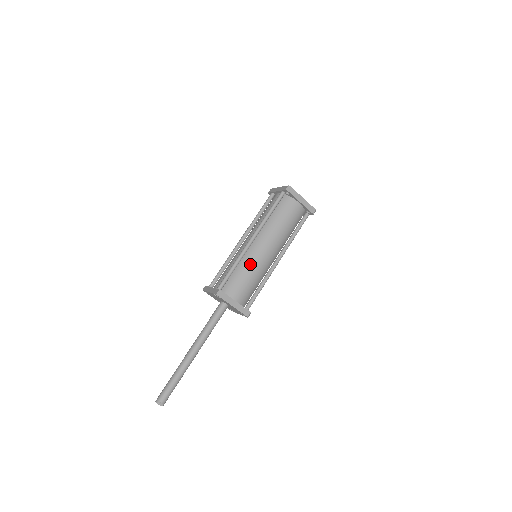
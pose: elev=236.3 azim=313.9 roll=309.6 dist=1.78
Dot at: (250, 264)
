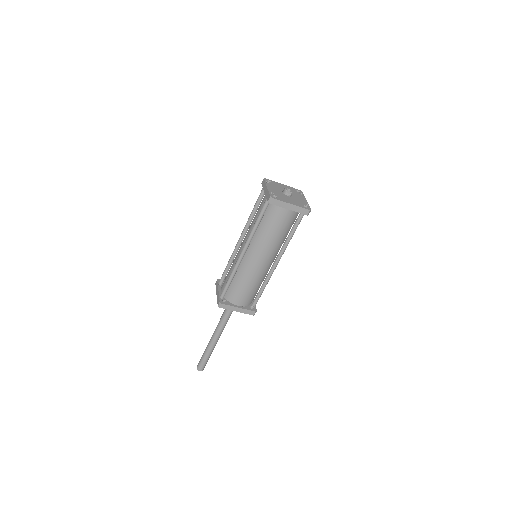
Dot at: (246, 275)
